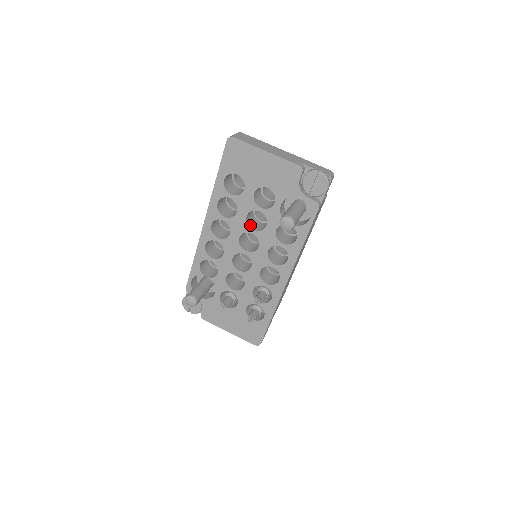
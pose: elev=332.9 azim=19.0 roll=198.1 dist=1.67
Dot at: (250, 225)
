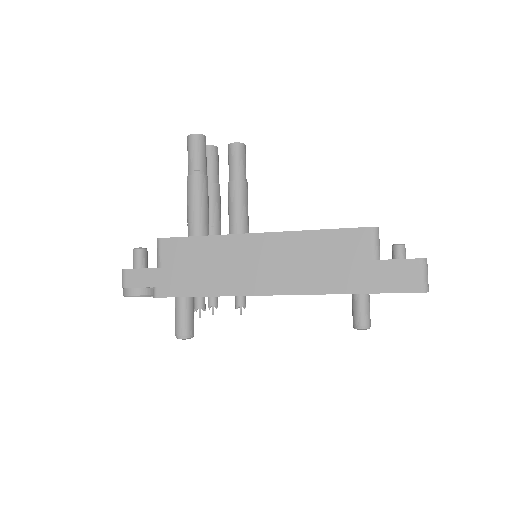
Dot at: occluded
